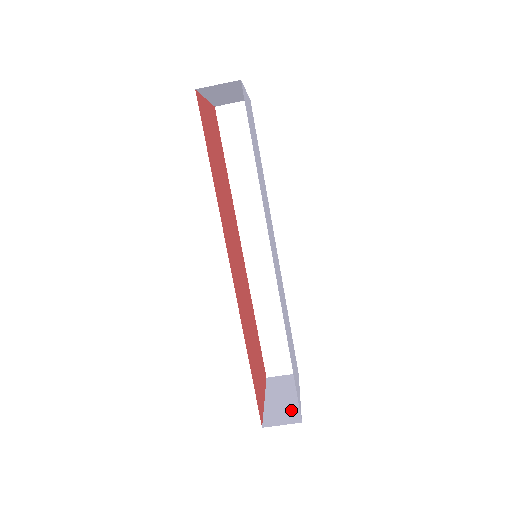
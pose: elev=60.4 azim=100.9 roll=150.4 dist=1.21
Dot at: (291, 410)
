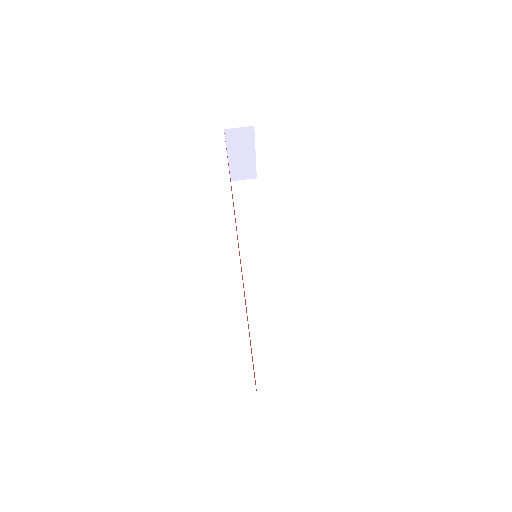
Dot at: occluded
